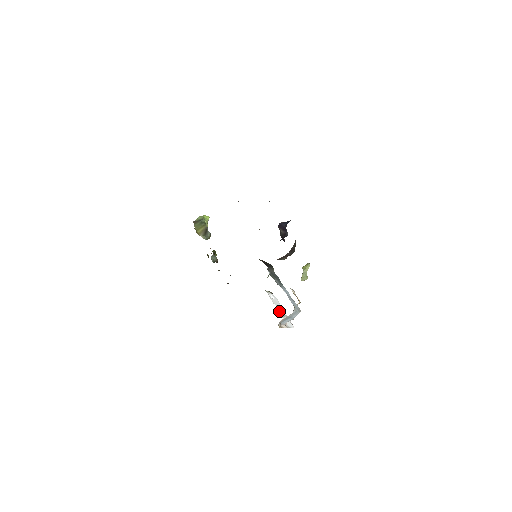
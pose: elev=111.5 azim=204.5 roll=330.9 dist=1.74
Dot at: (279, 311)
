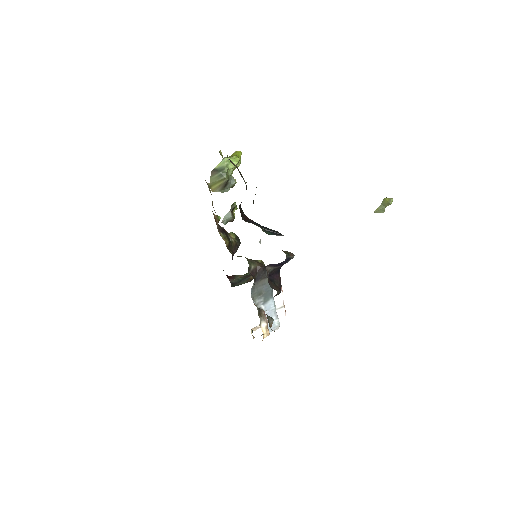
Dot at: occluded
